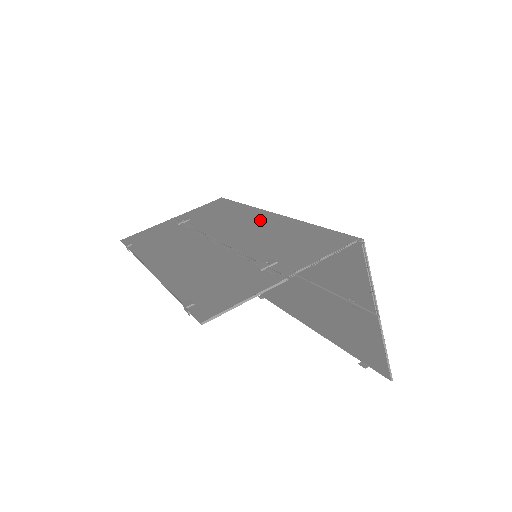
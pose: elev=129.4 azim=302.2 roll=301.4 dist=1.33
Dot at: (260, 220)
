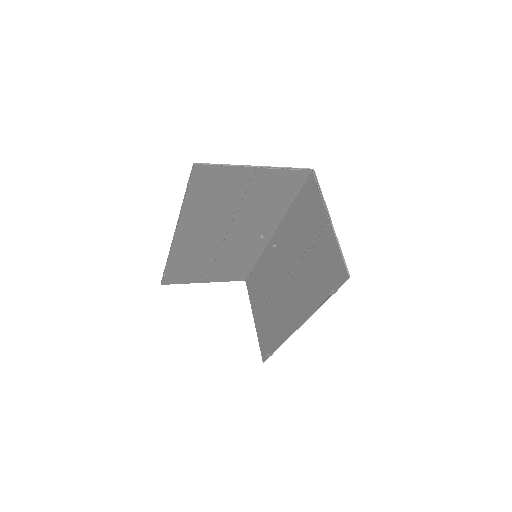
Dot at: (262, 233)
